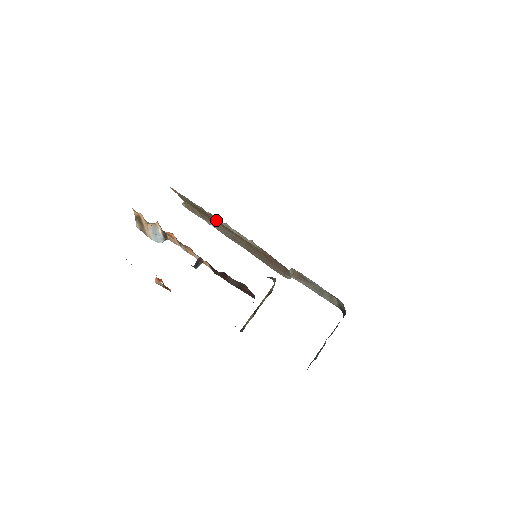
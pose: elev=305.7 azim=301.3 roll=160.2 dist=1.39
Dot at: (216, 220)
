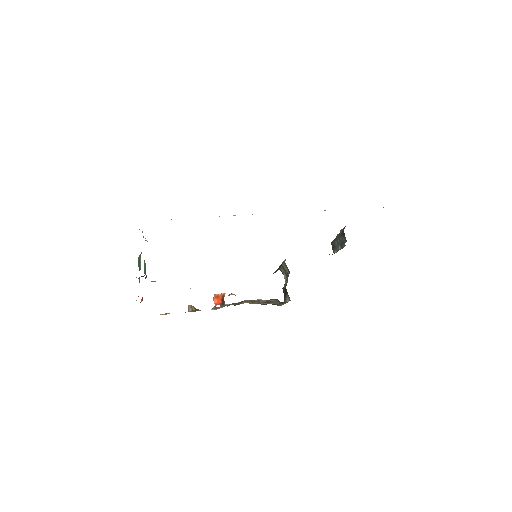
Dot at: occluded
